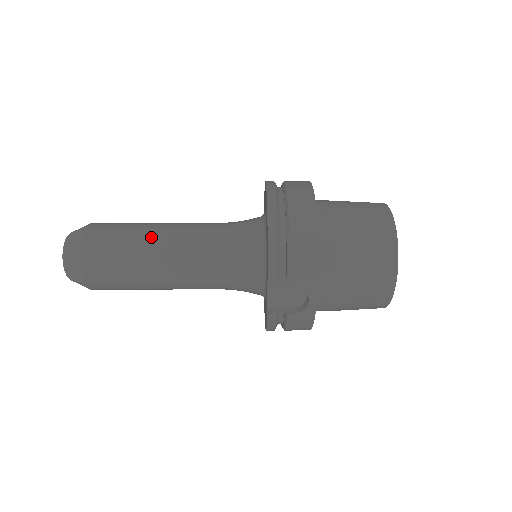
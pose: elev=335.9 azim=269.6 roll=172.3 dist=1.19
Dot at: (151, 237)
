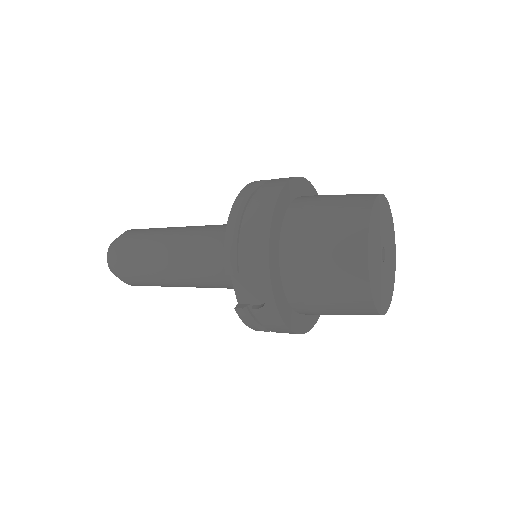
Dot at: (162, 237)
